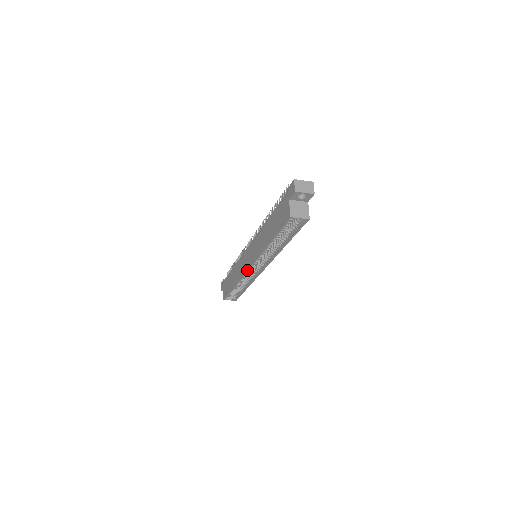
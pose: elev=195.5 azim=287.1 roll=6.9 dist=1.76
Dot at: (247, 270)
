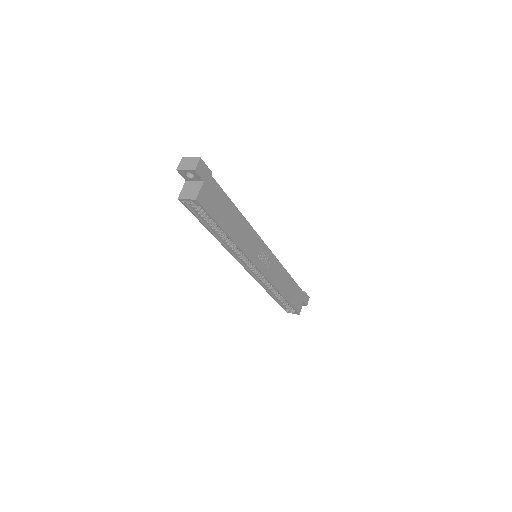
Dot at: (247, 271)
